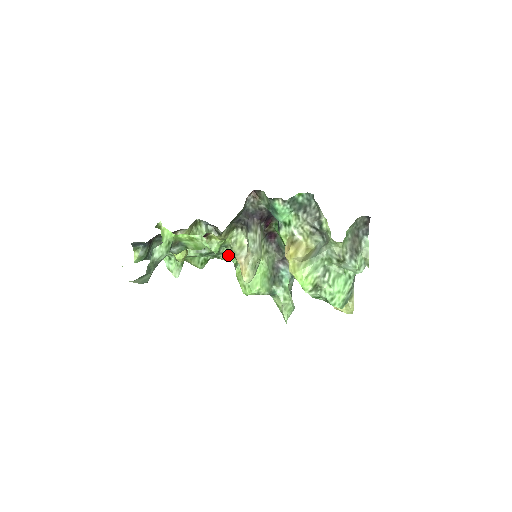
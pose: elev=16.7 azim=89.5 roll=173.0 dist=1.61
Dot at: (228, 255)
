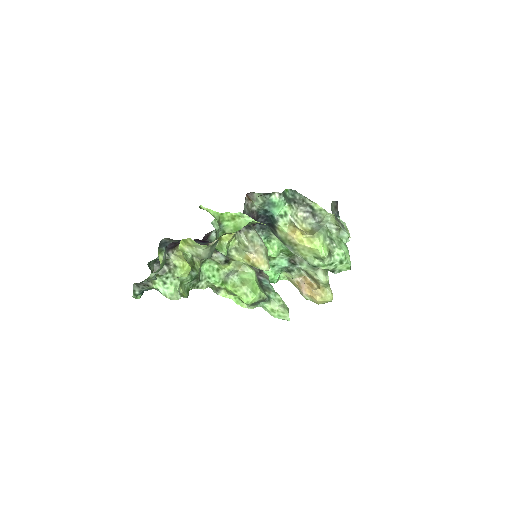
Dot at: (209, 280)
